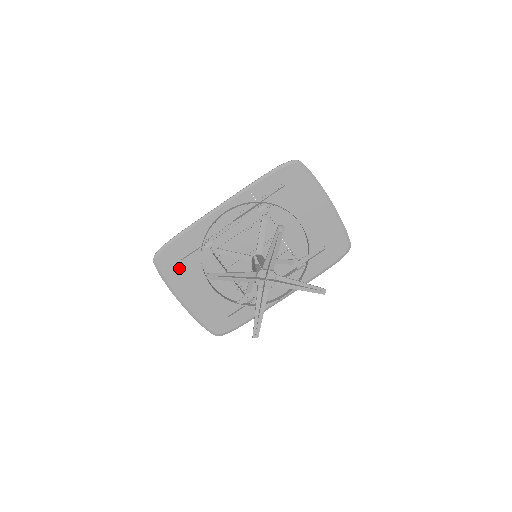
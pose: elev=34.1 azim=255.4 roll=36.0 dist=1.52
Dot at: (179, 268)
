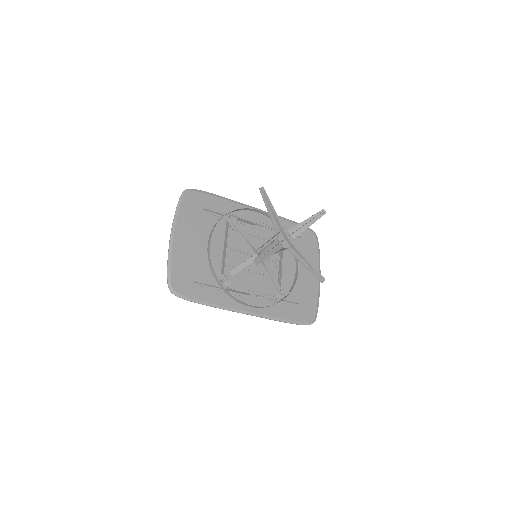
Dot at: (196, 213)
